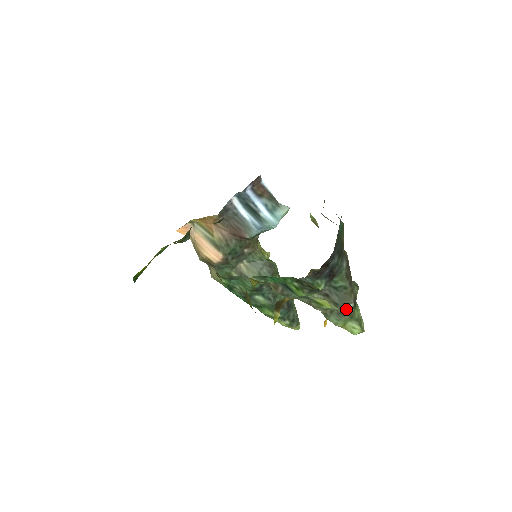
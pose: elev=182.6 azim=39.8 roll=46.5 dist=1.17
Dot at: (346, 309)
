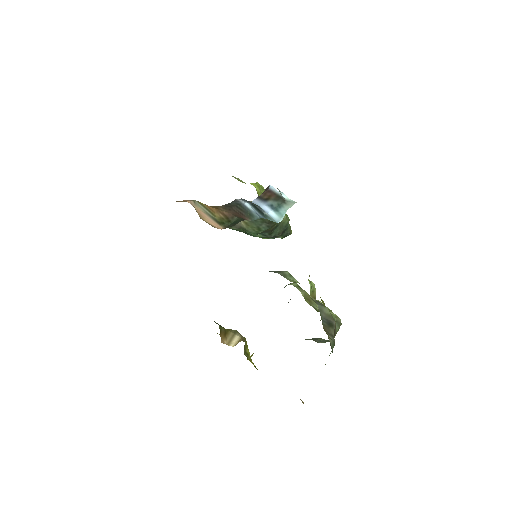
Dot at: occluded
